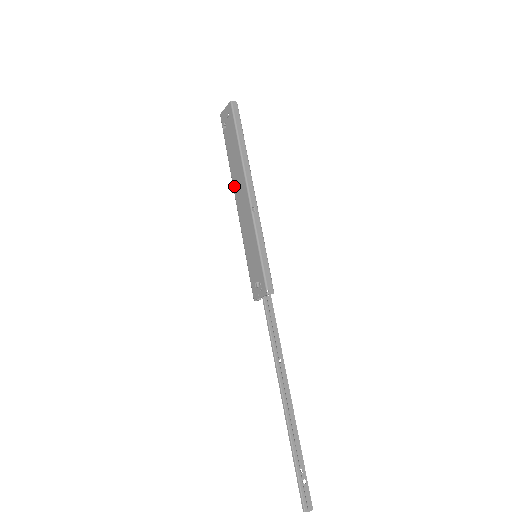
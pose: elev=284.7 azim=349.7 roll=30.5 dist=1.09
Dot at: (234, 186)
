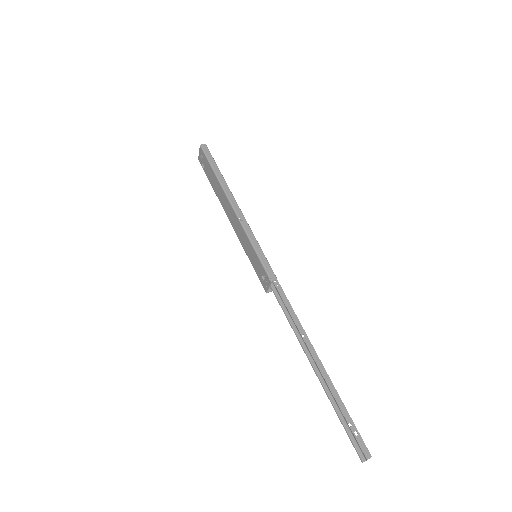
Dot at: (224, 209)
